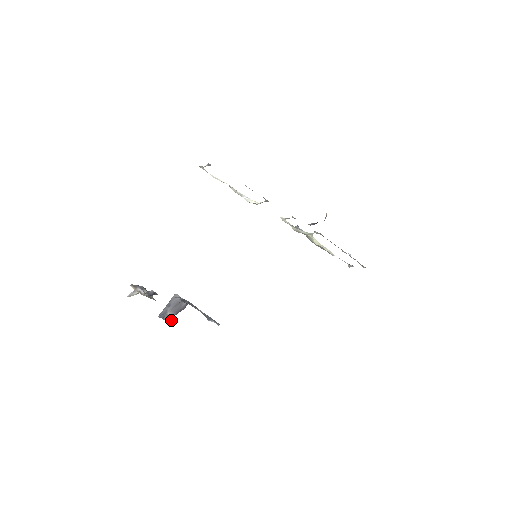
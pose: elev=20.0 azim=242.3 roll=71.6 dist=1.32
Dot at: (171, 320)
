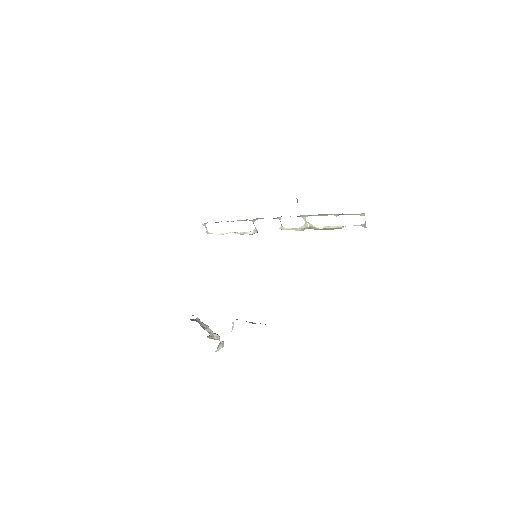
Dot at: occluded
